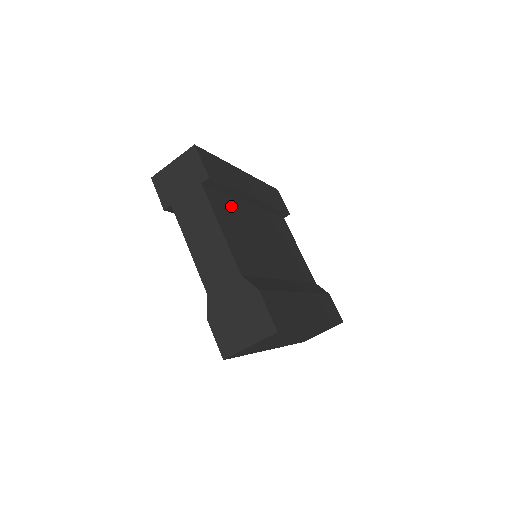
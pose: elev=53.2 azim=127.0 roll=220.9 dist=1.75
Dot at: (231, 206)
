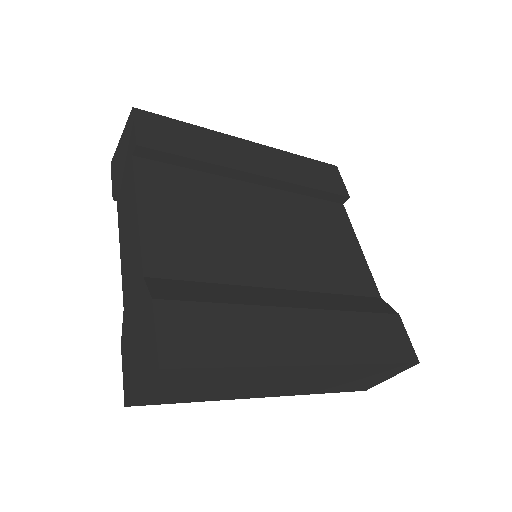
Dot at: (194, 184)
